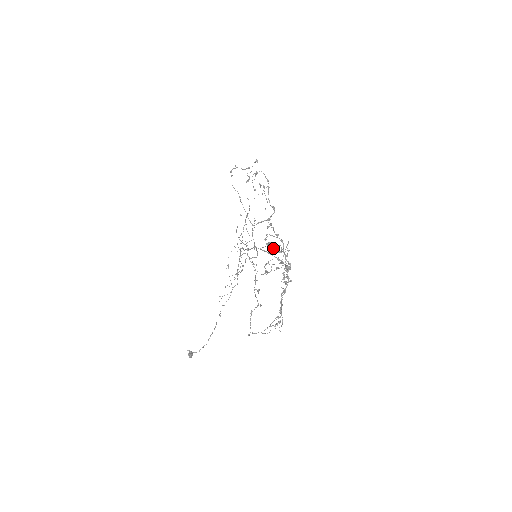
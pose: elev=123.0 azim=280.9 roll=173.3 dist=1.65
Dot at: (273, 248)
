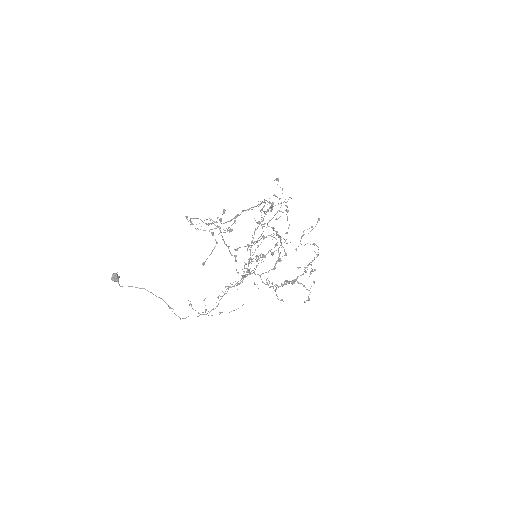
Dot at: occluded
